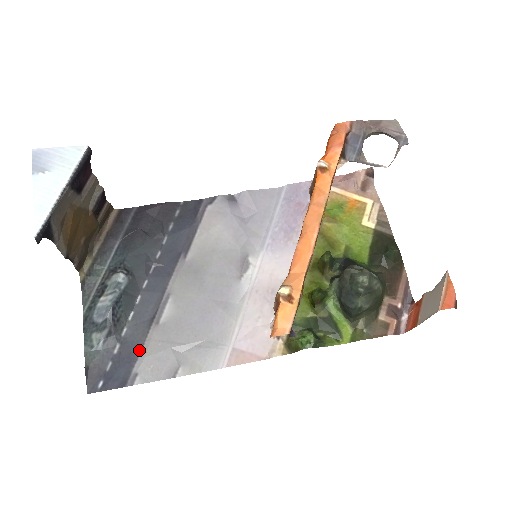
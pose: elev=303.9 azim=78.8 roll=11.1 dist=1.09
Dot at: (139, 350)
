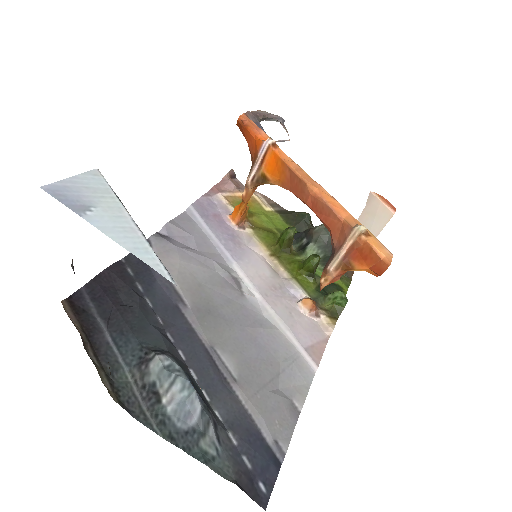
Dot at: (250, 419)
